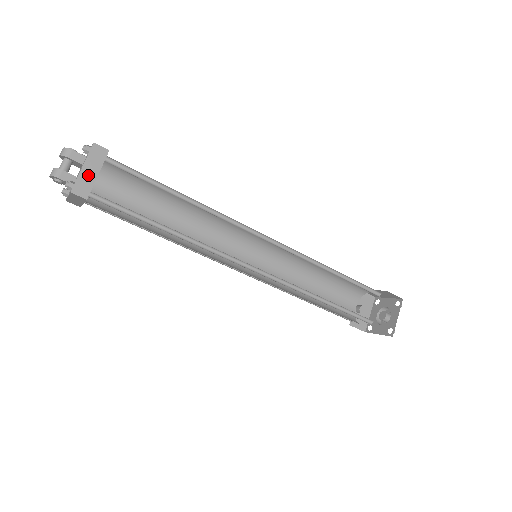
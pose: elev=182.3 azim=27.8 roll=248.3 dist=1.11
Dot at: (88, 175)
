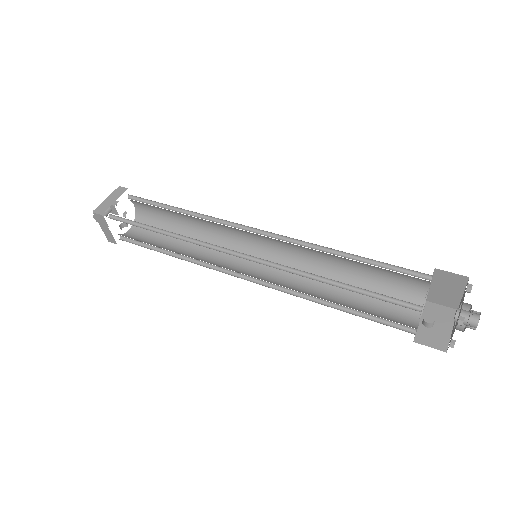
Dot at: (108, 202)
